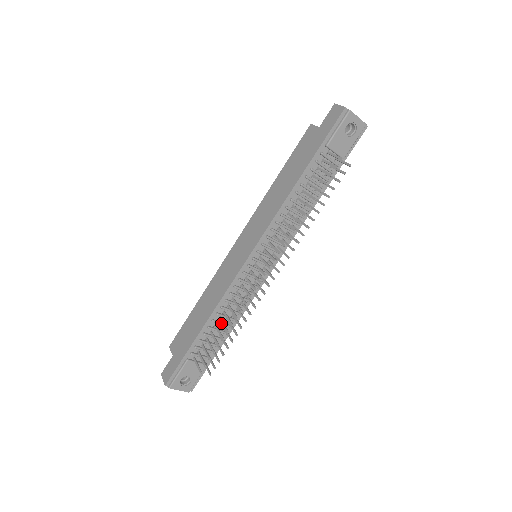
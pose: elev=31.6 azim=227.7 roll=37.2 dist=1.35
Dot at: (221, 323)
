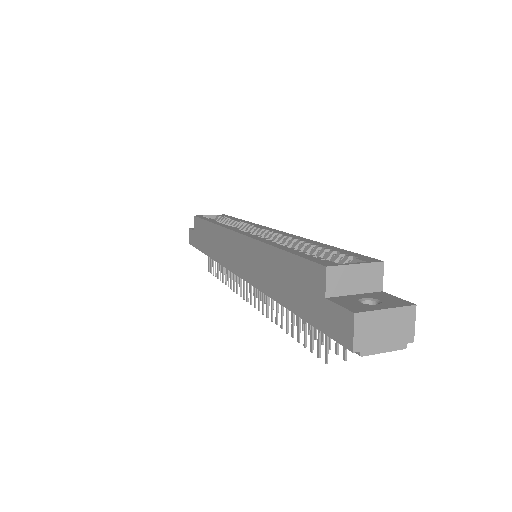
Dot at: (222, 266)
